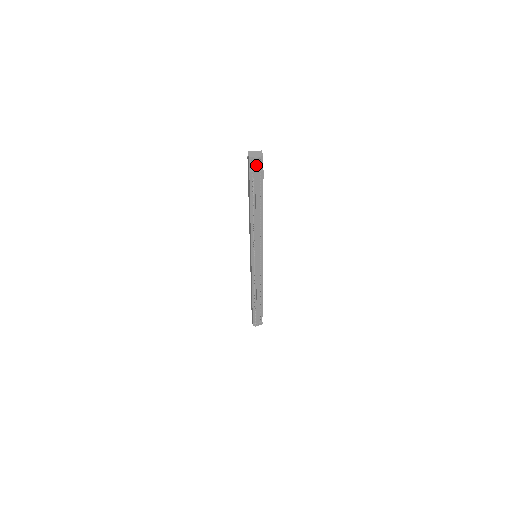
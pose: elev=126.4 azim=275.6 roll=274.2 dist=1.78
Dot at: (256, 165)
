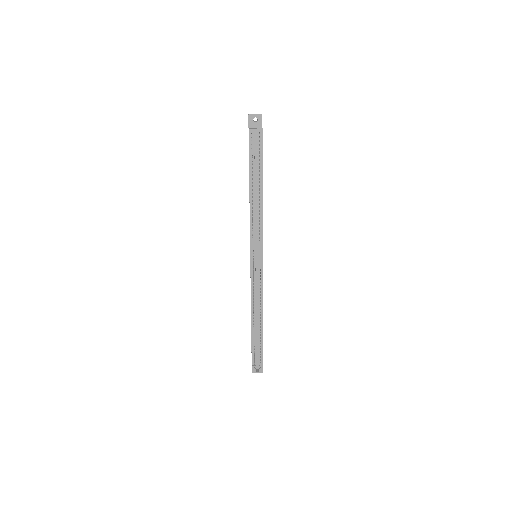
Dot at: (255, 124)
